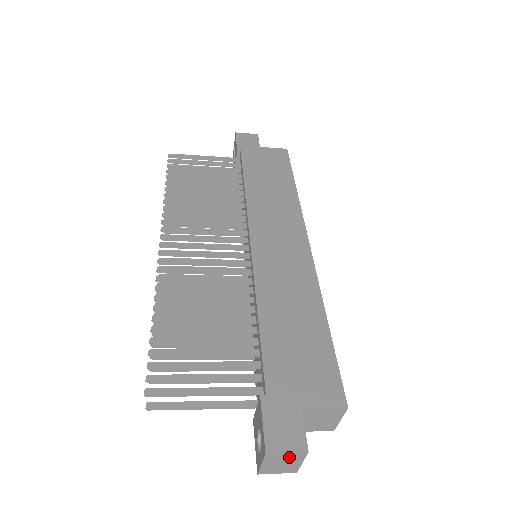
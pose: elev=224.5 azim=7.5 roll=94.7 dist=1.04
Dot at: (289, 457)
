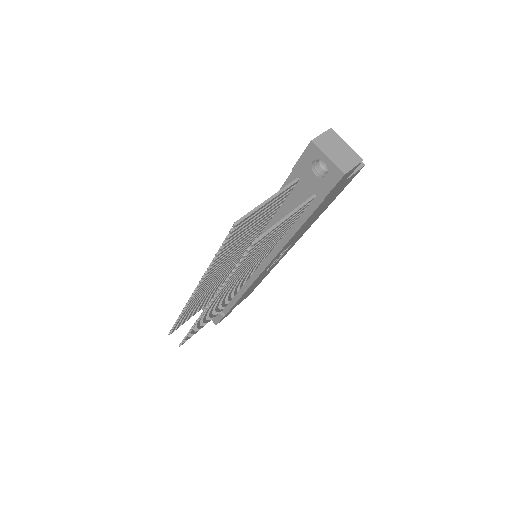
Dot at: (330, 140)
